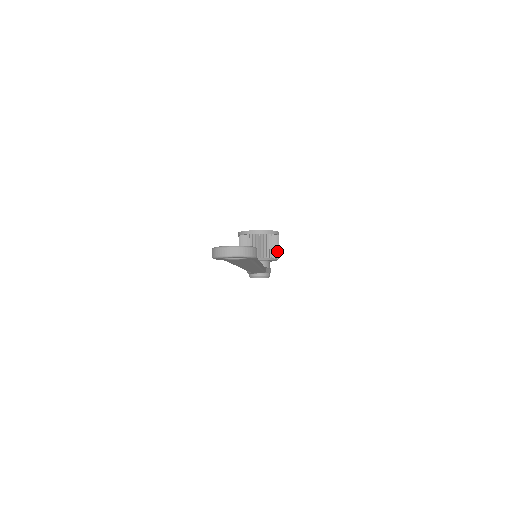
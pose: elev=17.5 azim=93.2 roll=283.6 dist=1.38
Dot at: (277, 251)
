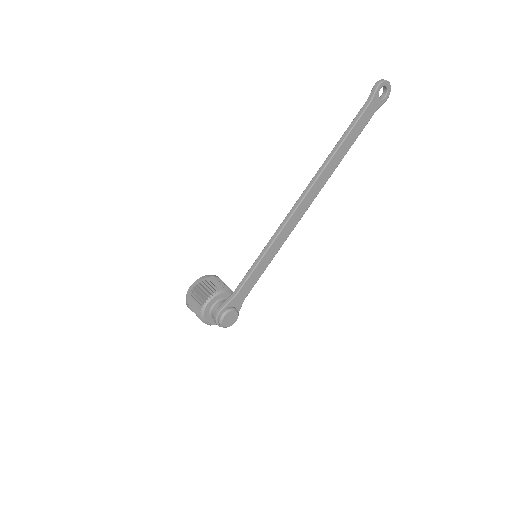
Dot at: occluded
